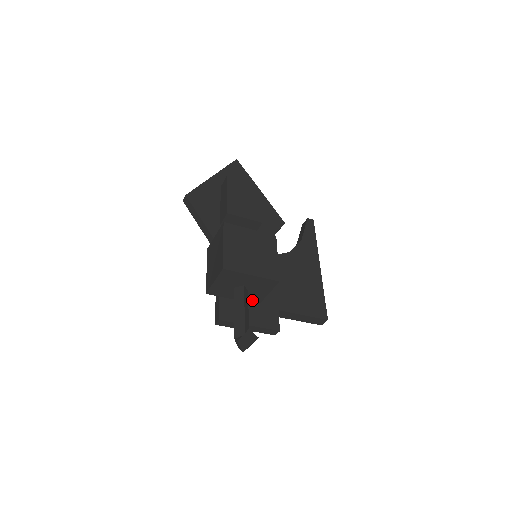
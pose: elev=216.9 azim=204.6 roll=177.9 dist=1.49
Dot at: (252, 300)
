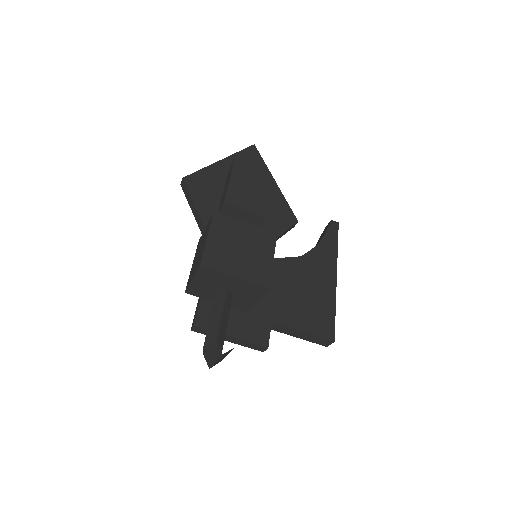
Dot at: (240, 307)
